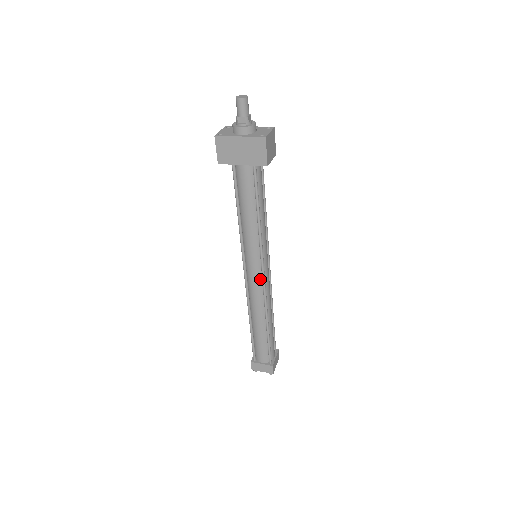
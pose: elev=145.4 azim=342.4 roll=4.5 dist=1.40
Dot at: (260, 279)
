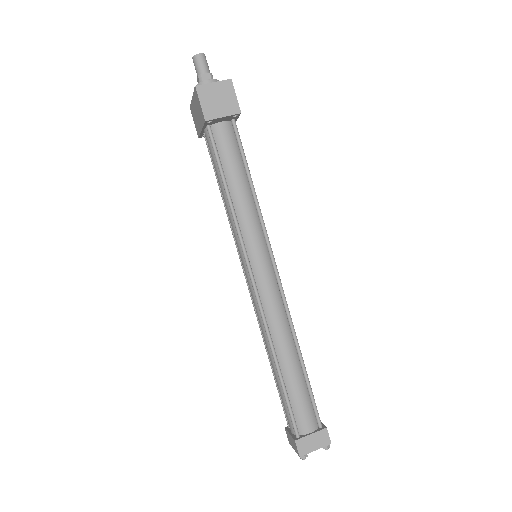
Dot at: (253, 286)
